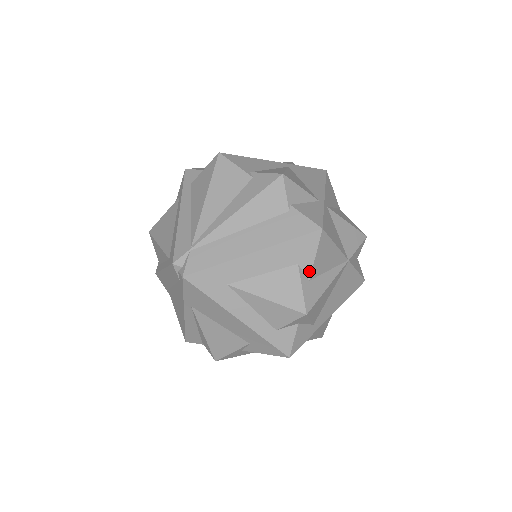
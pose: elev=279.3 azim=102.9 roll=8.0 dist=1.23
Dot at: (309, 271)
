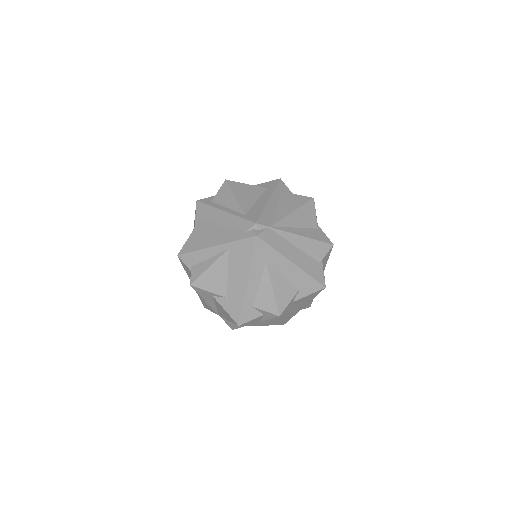
Dot at: (298, 298)
